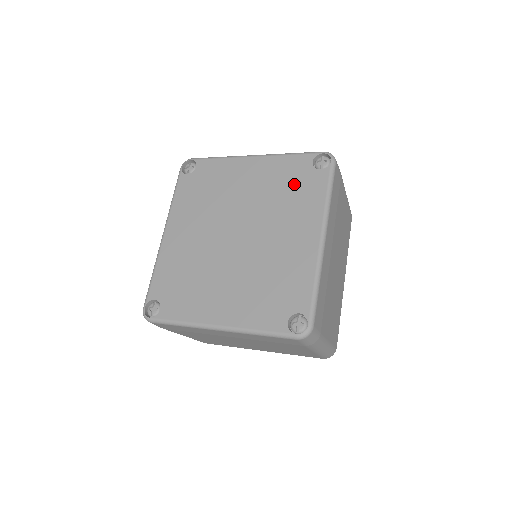
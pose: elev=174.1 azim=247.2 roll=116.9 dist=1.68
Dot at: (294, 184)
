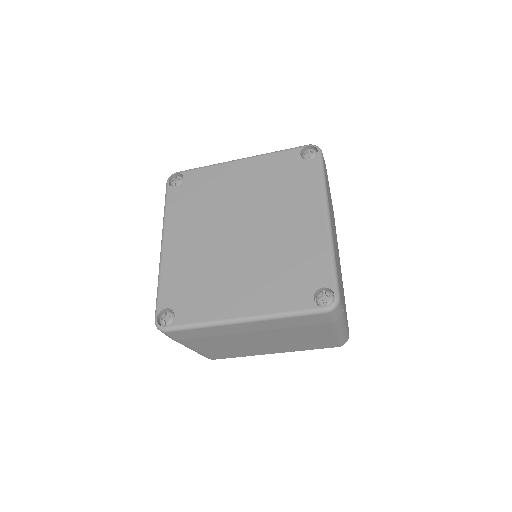
Dot at: (287, 176)
